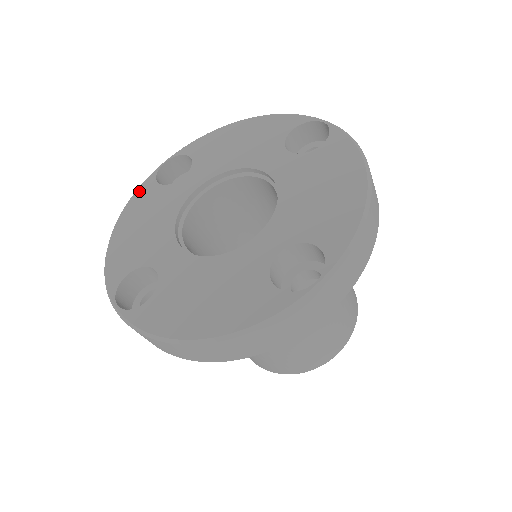
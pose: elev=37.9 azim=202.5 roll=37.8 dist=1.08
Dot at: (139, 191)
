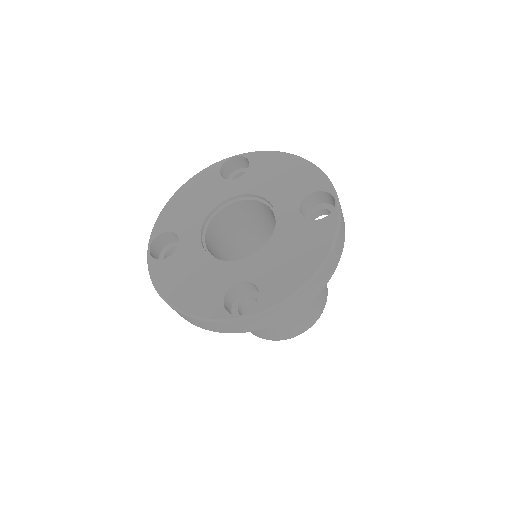
Dot at: (207, 170)
